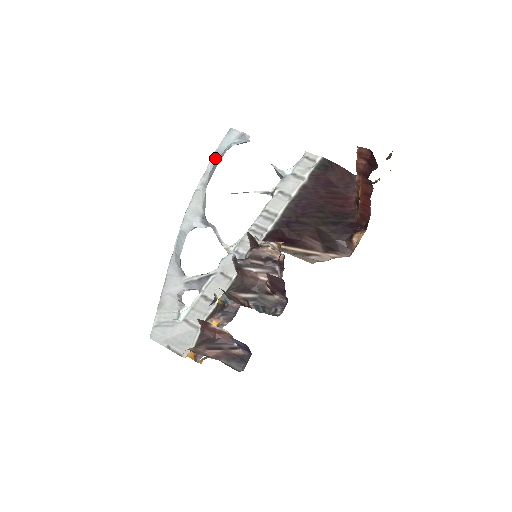
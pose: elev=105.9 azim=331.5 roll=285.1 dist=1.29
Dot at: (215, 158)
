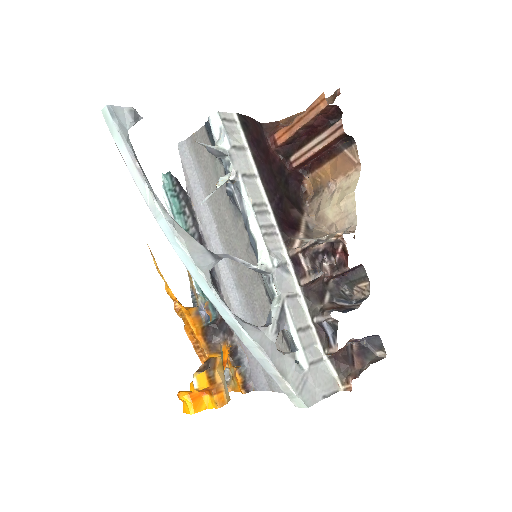
Dot at: (139, 164)
